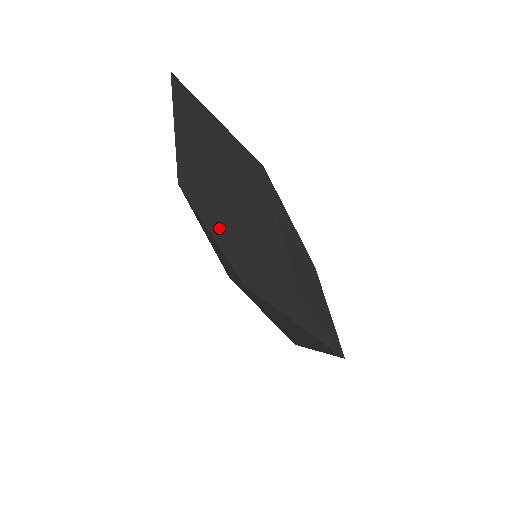
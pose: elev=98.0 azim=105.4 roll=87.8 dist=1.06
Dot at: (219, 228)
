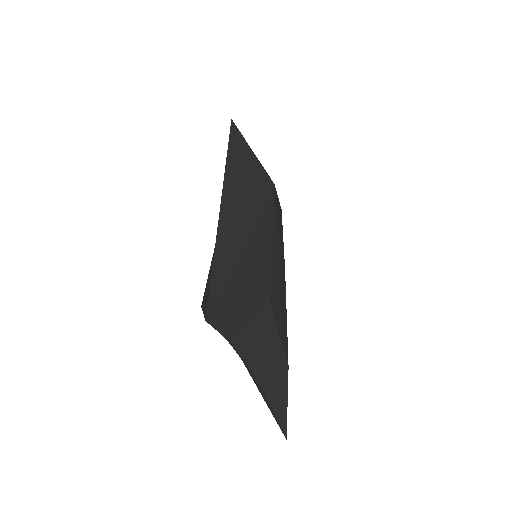
Dot at: occluded
